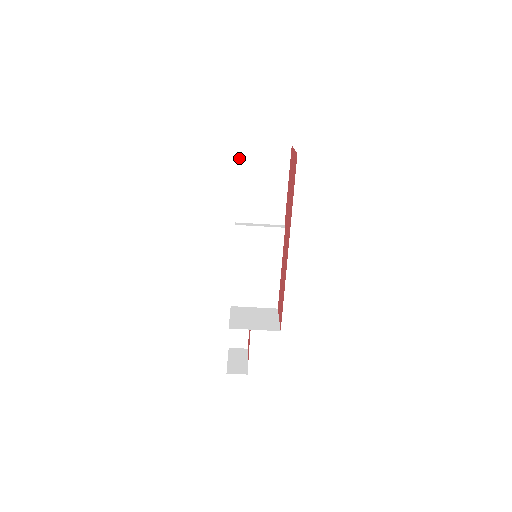
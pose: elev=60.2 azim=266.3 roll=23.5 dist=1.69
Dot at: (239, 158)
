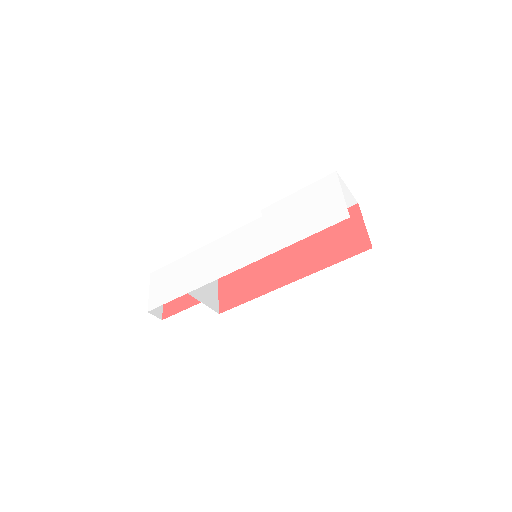
Dot at: (322, 179)
